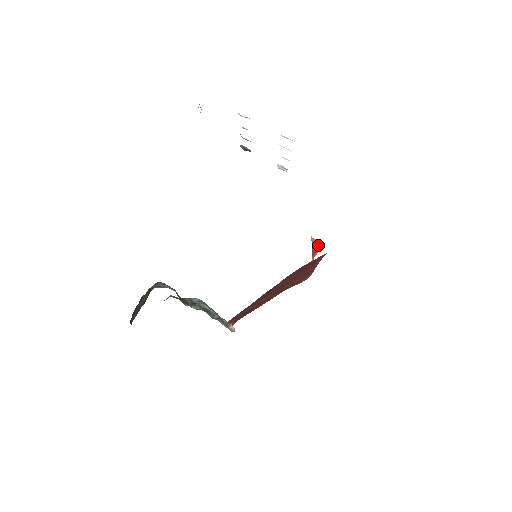
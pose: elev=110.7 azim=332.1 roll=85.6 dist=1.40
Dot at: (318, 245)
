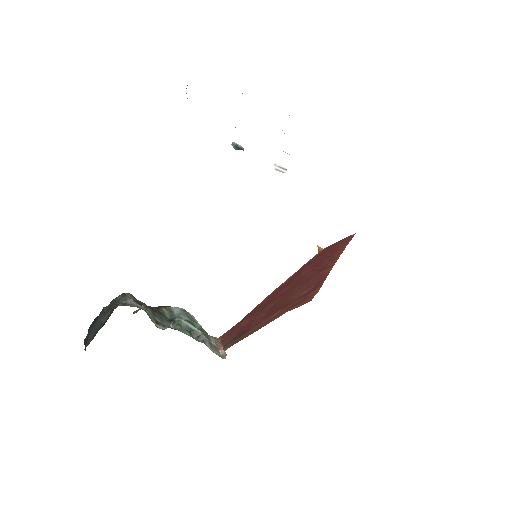
Dot at: occluded
